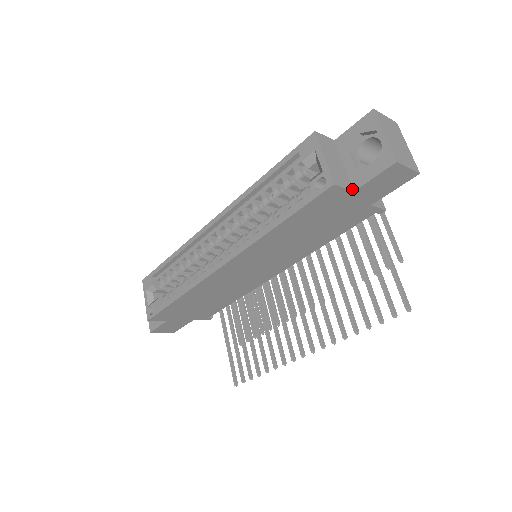
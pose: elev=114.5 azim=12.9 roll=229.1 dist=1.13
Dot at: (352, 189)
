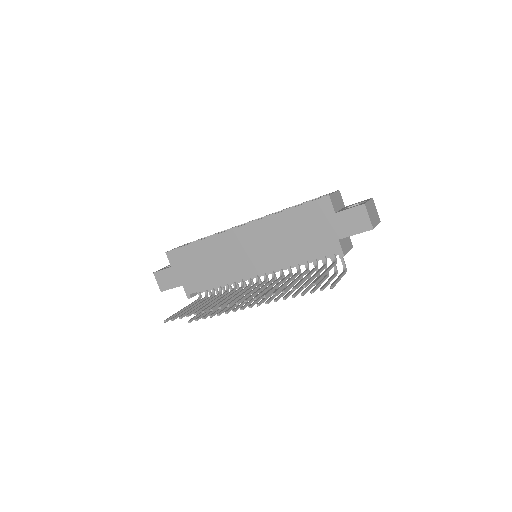
Dot at: (335, 212)
